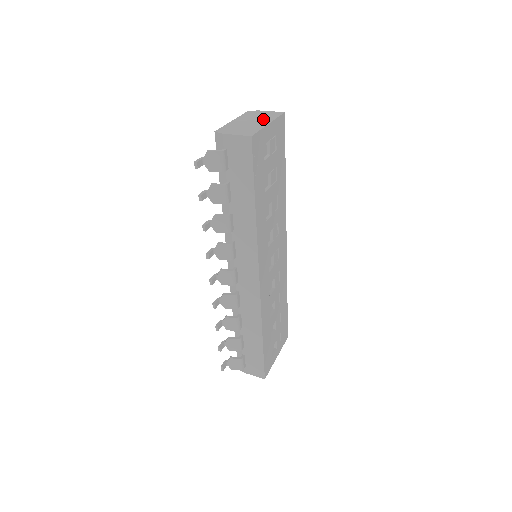
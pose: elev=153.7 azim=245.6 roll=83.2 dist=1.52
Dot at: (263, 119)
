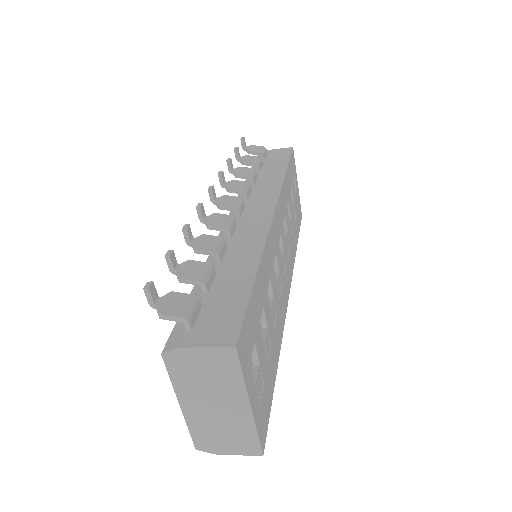
Dot at: occluded
